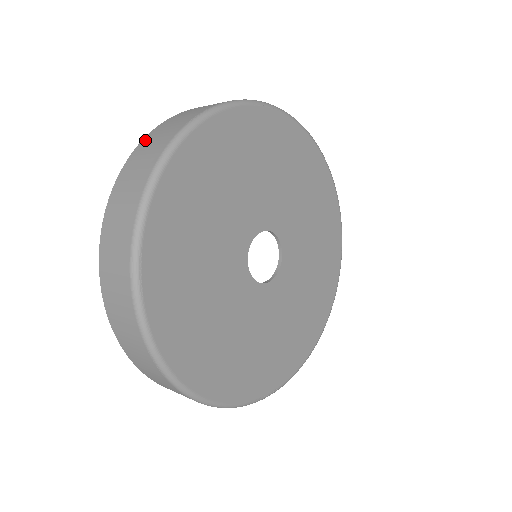
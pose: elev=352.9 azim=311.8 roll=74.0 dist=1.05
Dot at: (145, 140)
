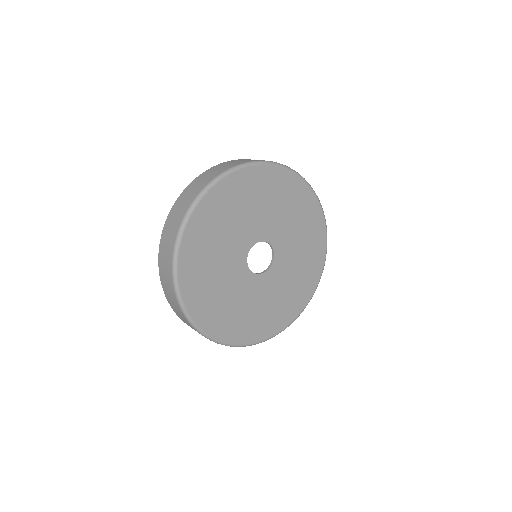
Dot at: (202, 174)
